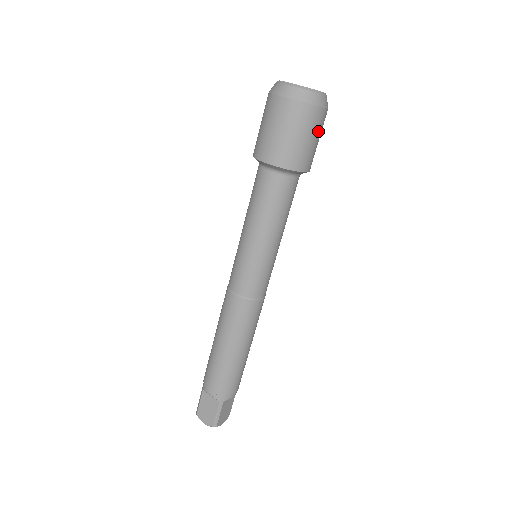
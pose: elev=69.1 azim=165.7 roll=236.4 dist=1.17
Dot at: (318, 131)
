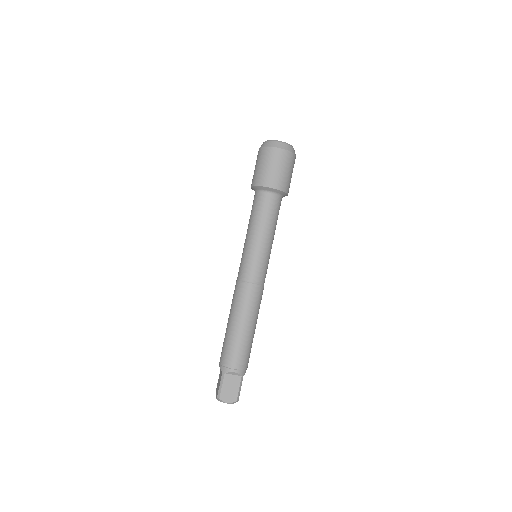
Dot at: occluded
